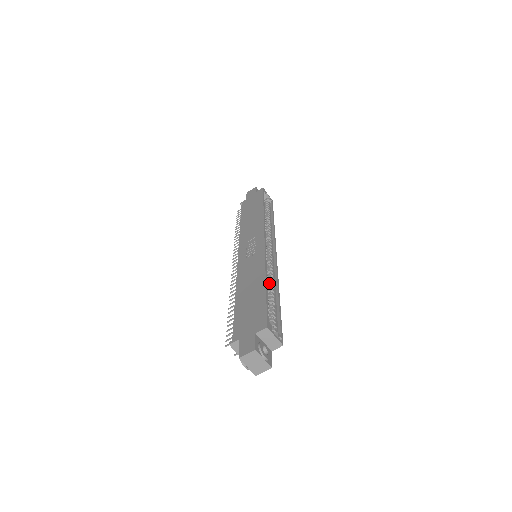
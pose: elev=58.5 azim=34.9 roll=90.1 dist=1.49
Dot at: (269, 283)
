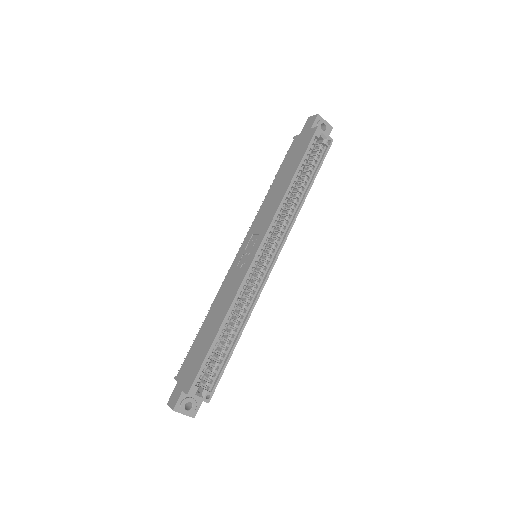
Dot at: occluded
